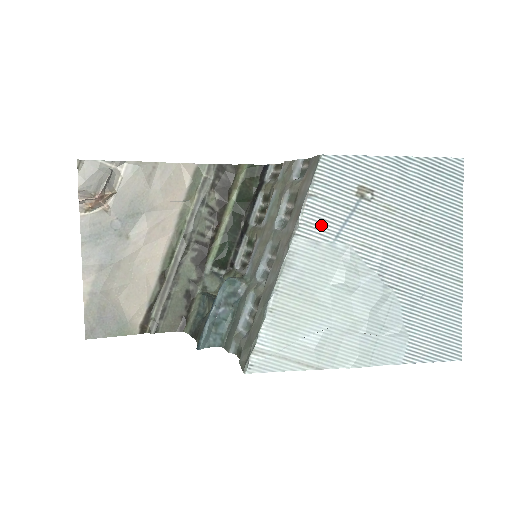
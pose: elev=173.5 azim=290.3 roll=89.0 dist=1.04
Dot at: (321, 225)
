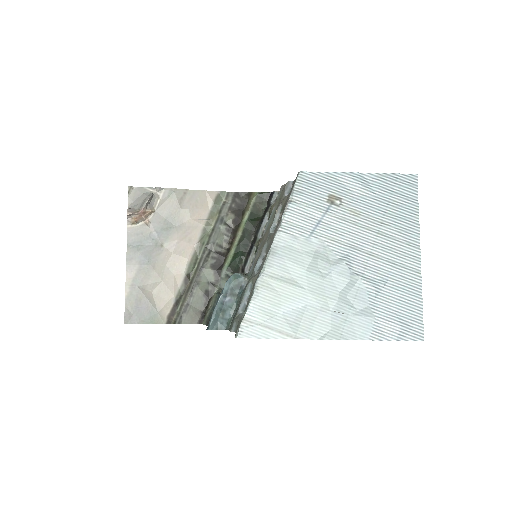
Dot at: (299, 224)
